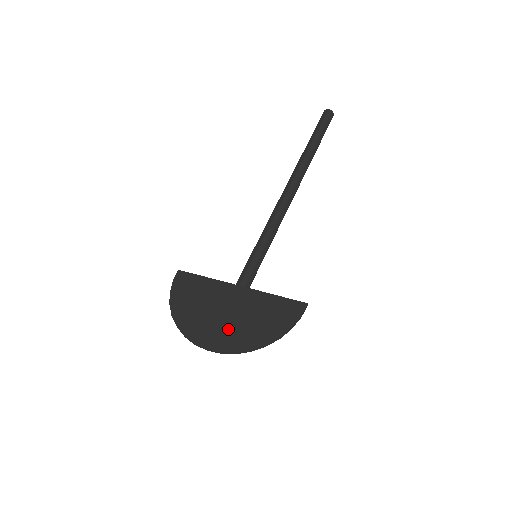
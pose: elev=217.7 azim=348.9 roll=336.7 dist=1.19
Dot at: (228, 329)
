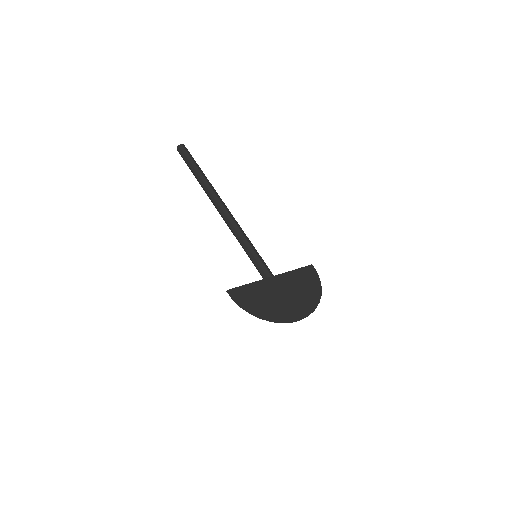
Dot at: (297, 302)
